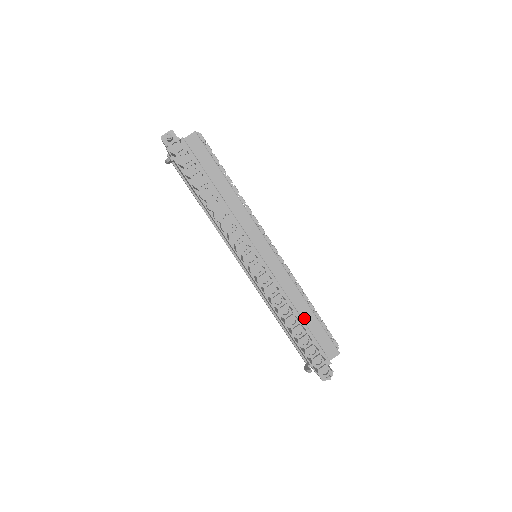
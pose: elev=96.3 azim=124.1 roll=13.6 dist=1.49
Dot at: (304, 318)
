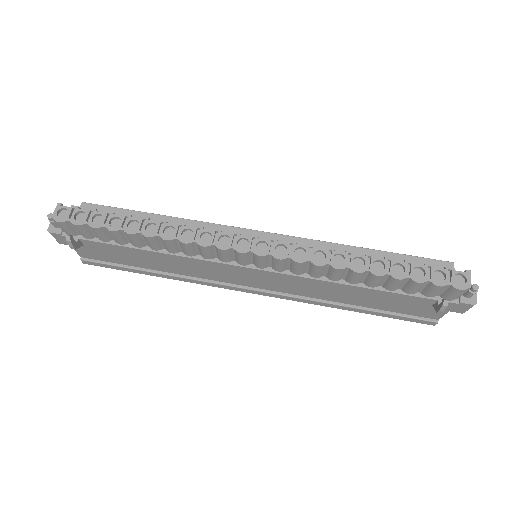
Dot at: occluded
